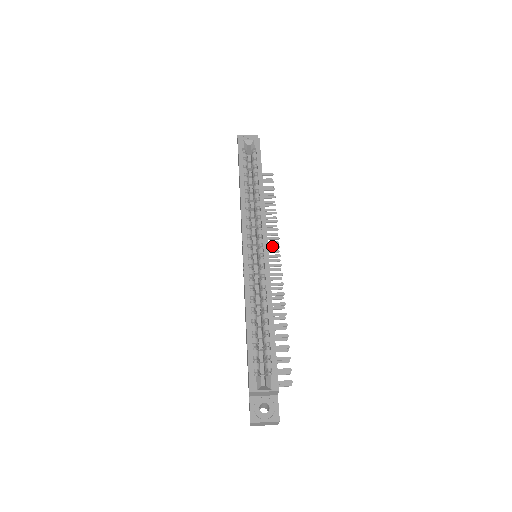
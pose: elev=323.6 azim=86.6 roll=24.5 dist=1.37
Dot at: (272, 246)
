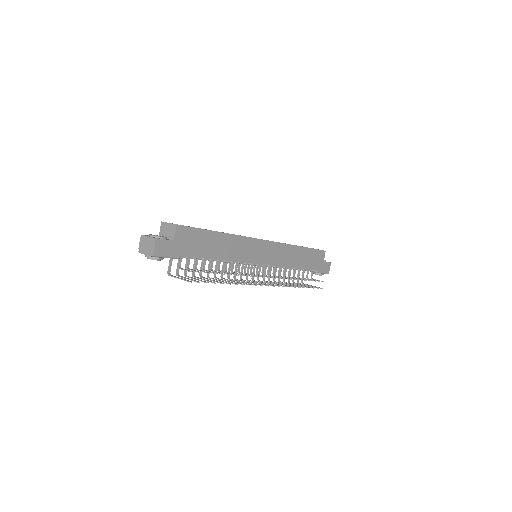
Dot at: (276, 277)
